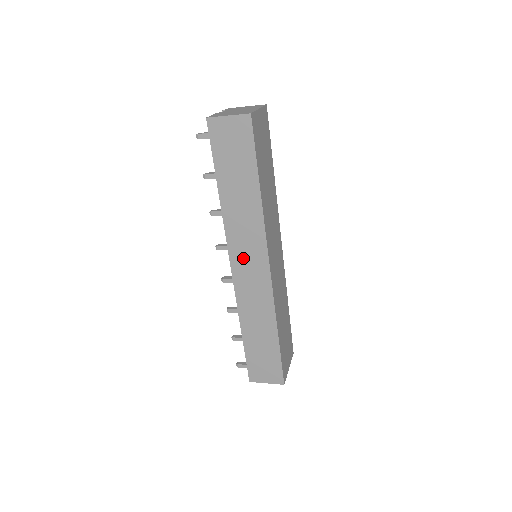
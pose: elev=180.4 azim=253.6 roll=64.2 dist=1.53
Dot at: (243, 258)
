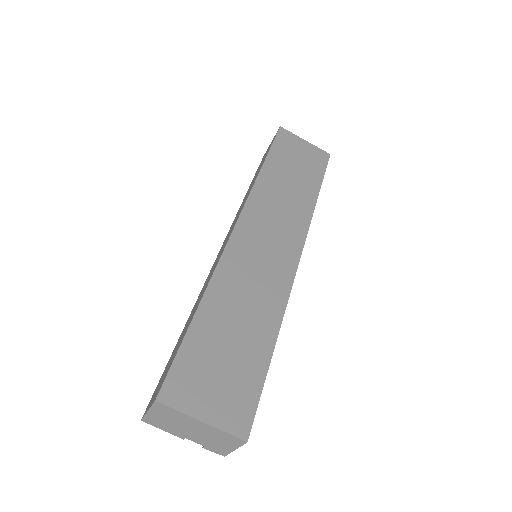
Dot at: occluded
